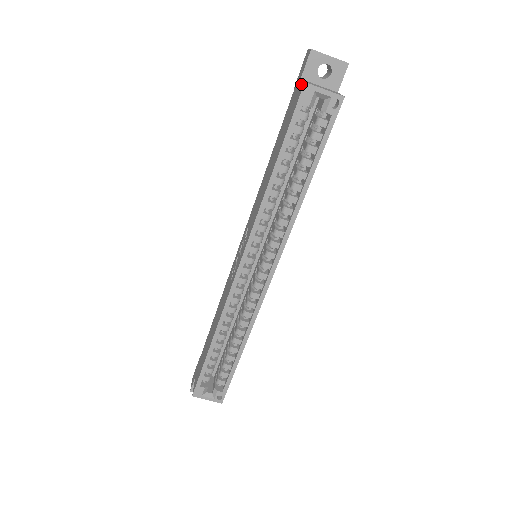
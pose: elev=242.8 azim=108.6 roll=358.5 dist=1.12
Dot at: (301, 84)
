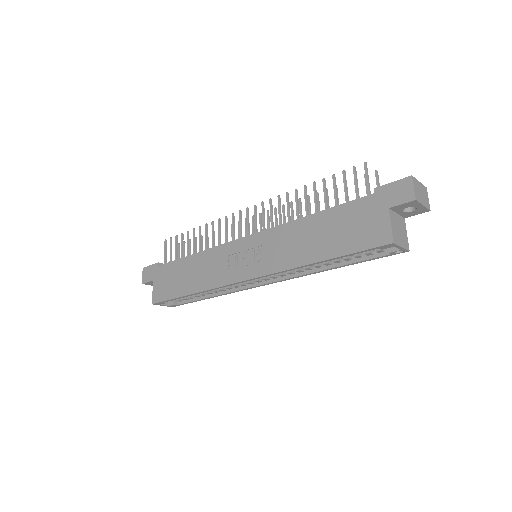
Dot at: (388, 229)
